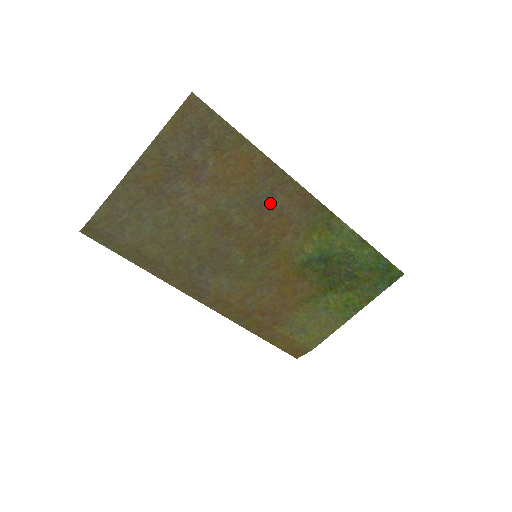
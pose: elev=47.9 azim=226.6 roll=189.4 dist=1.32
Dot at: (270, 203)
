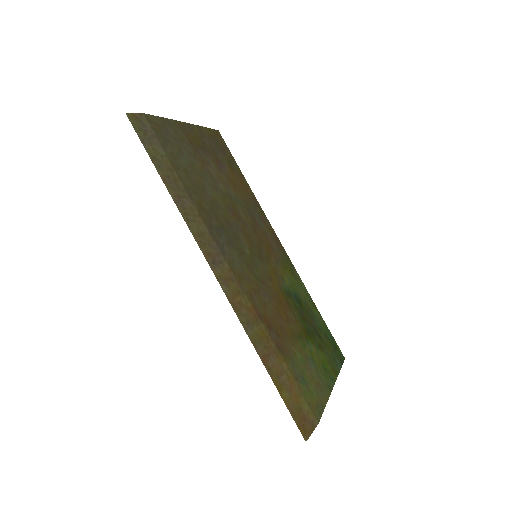
Dot at: (259, 223)
